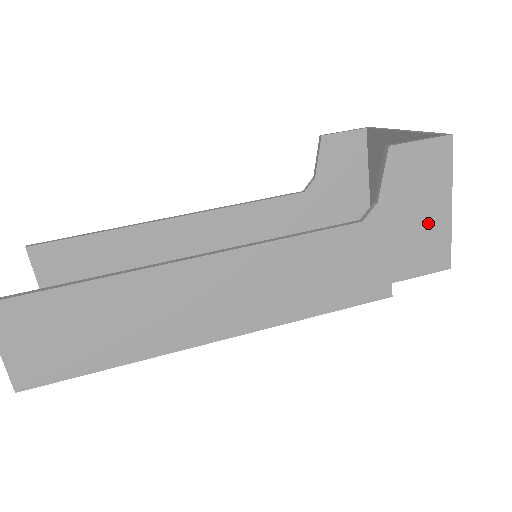
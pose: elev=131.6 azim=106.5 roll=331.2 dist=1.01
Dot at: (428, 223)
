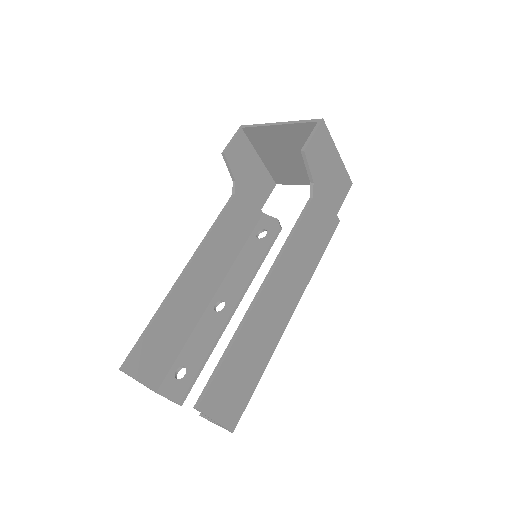
Dot at: (335, 172)
